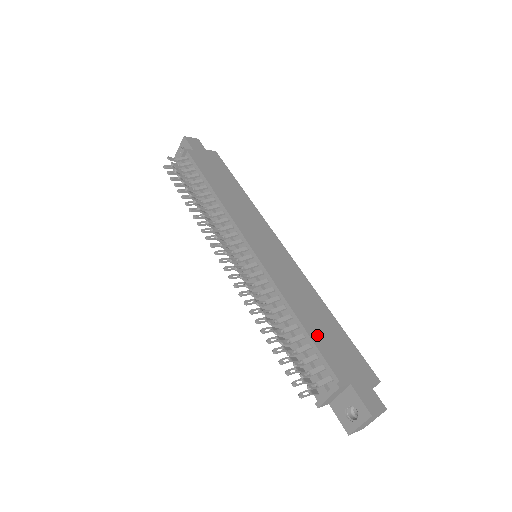
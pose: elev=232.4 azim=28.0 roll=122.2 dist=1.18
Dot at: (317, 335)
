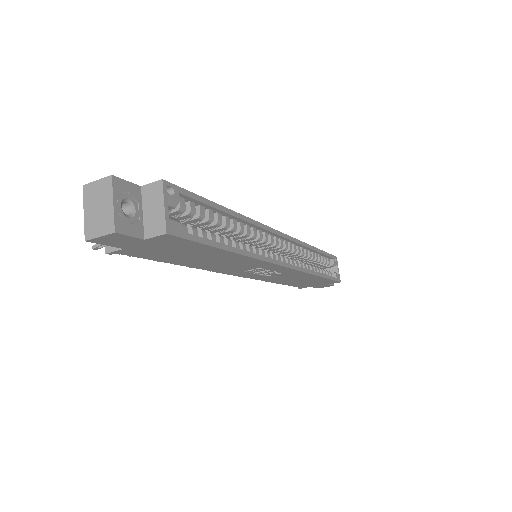
Dot at: occluded
